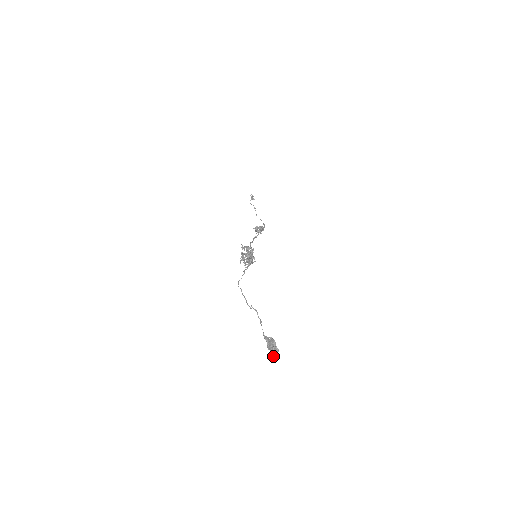
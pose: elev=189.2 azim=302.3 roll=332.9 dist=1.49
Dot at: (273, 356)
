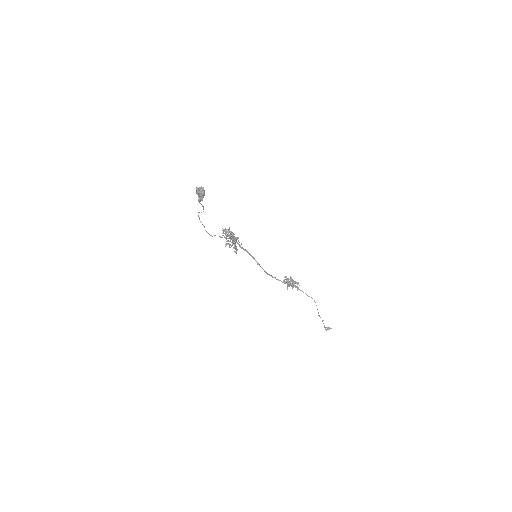
Dot at: (198, 192)
